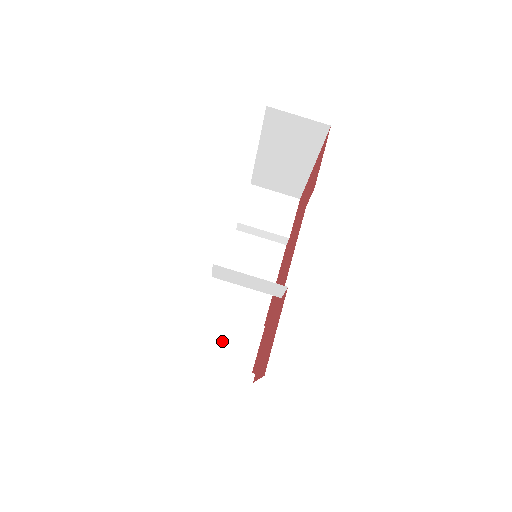
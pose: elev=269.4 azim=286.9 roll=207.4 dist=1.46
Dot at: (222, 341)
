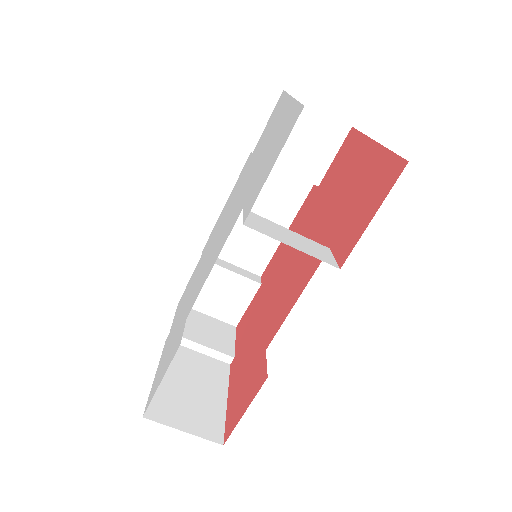
Dot at: (212, 290)
